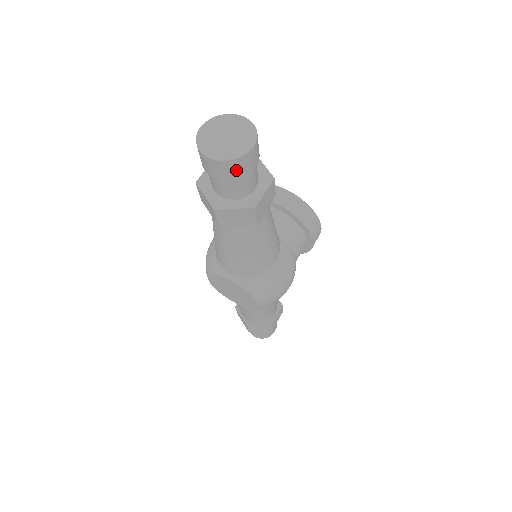
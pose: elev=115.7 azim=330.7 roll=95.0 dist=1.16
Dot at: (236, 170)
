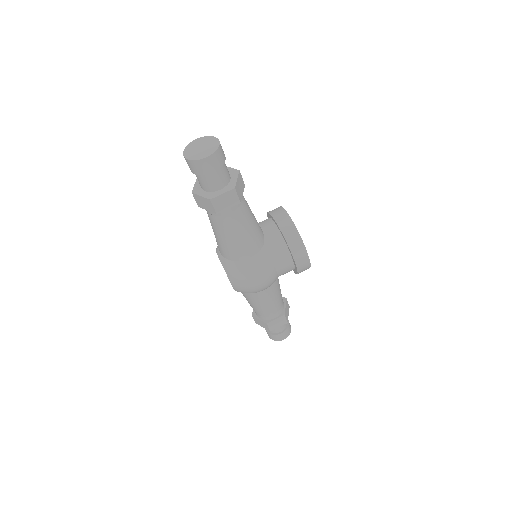
Dot at: (196, 168)
